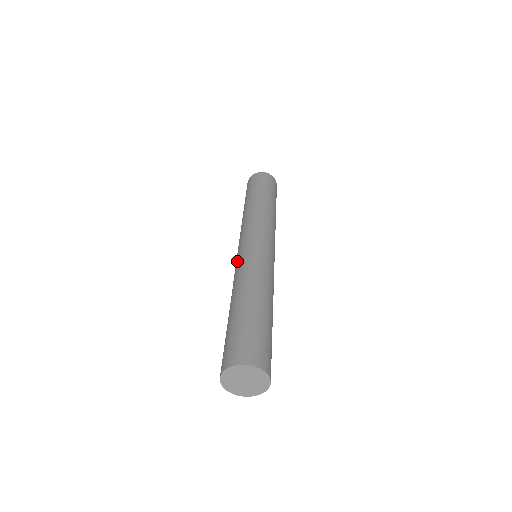
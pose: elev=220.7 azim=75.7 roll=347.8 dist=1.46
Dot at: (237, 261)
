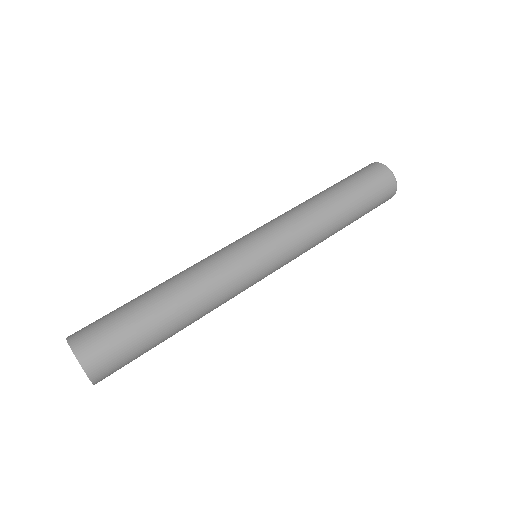
Dot at: occluded
